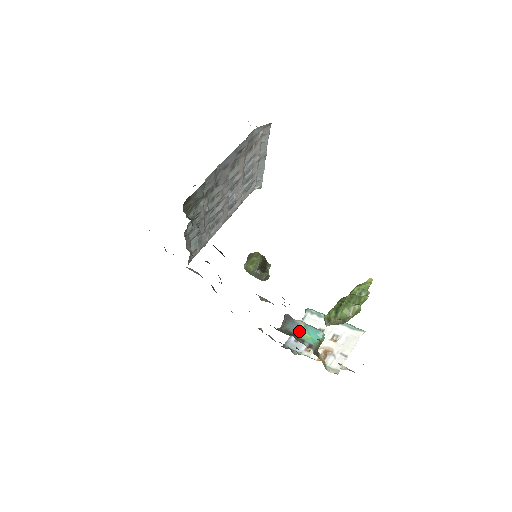
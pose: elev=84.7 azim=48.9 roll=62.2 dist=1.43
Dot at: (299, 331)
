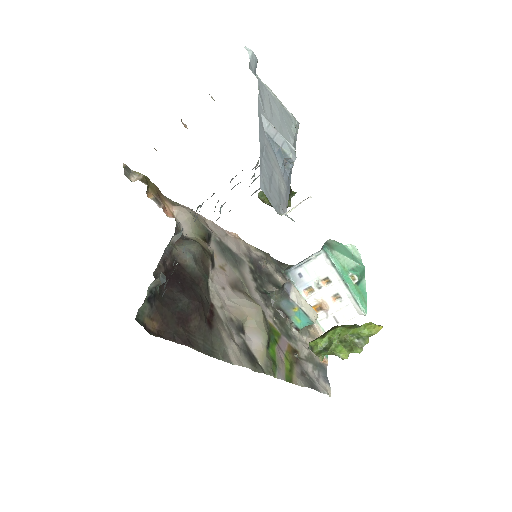
Dot at: (291, 312)
